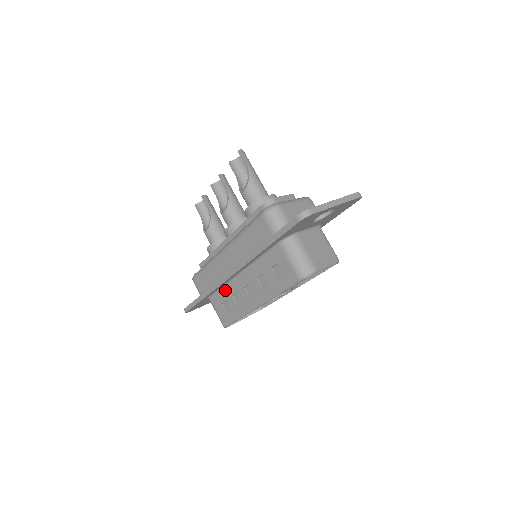
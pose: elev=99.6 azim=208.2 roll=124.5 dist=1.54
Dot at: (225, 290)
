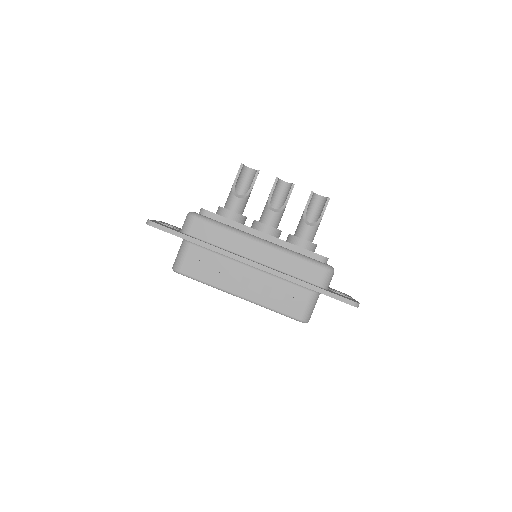
Dot at: (219, 257)
